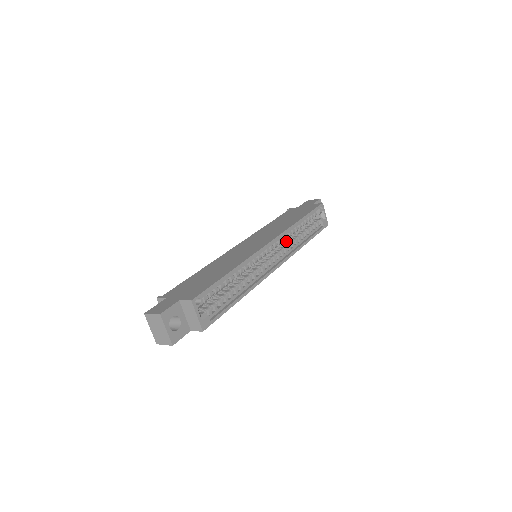
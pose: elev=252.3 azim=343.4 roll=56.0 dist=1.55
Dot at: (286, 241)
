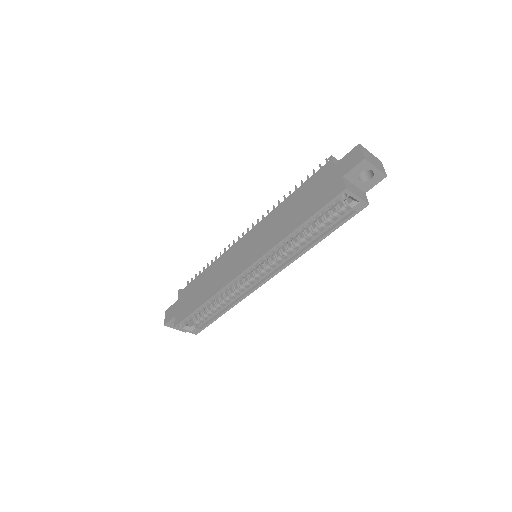
Dot at: occluded
